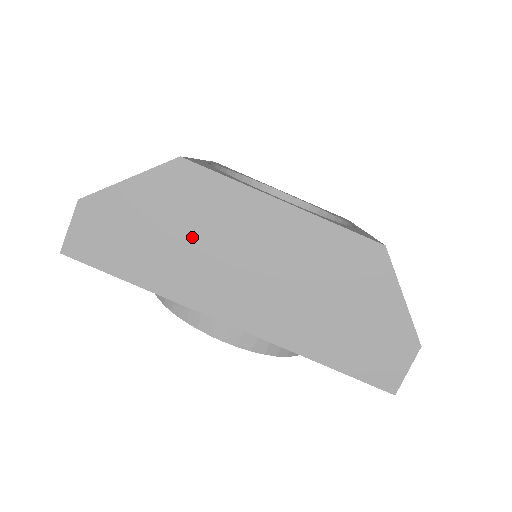
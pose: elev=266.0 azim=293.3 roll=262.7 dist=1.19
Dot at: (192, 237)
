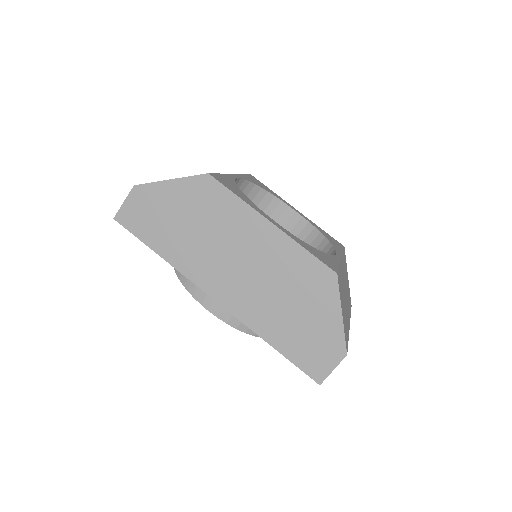
Dot at: (203, 231)
